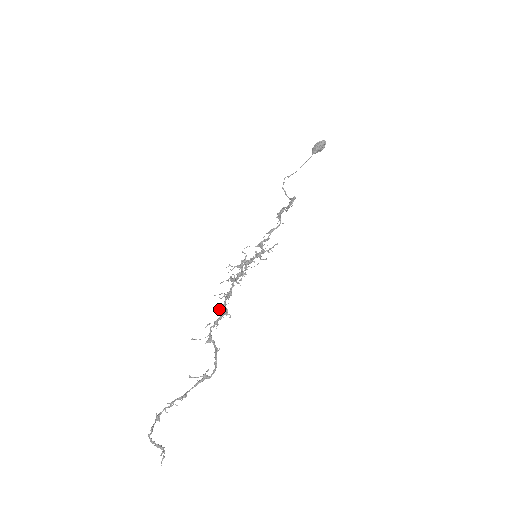
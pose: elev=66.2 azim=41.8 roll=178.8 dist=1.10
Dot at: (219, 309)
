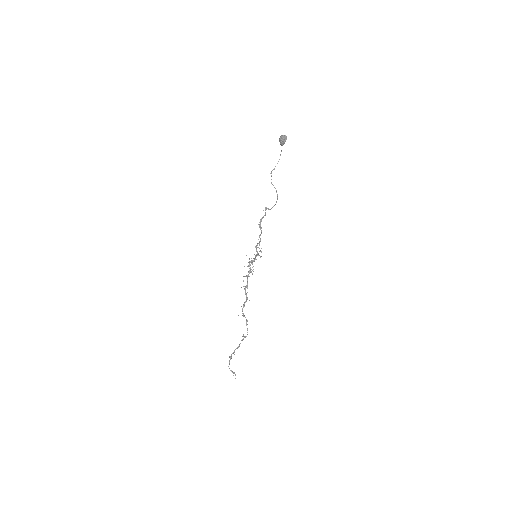
Dot at: occluded
